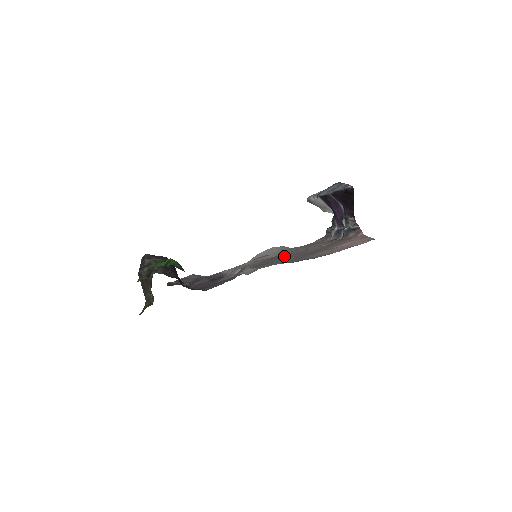
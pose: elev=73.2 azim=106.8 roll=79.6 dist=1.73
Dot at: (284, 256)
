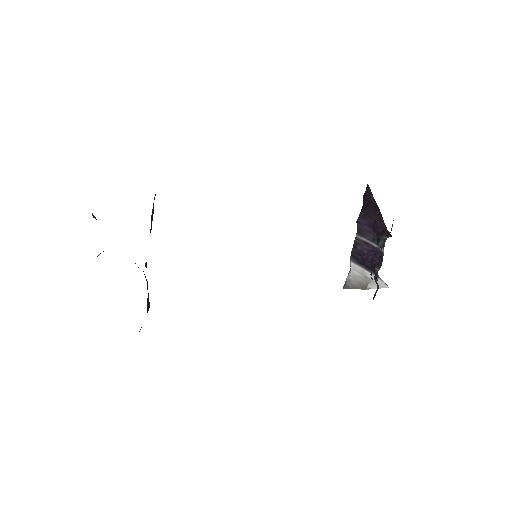
Dot at: occluded
